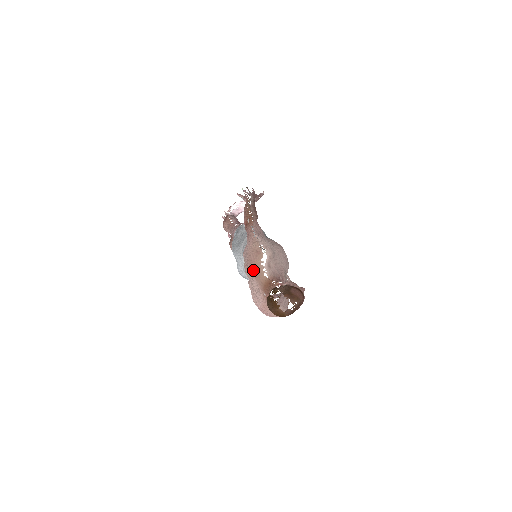
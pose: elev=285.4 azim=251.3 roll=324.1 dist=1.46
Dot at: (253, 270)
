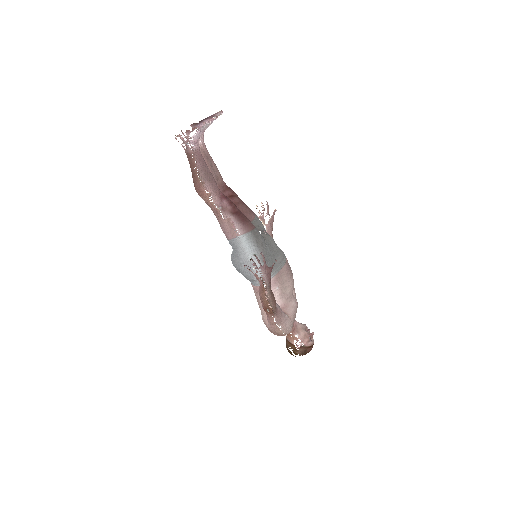
Dot at: occluded
